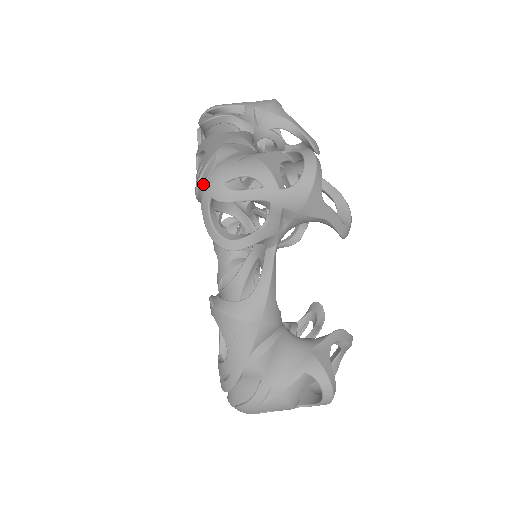
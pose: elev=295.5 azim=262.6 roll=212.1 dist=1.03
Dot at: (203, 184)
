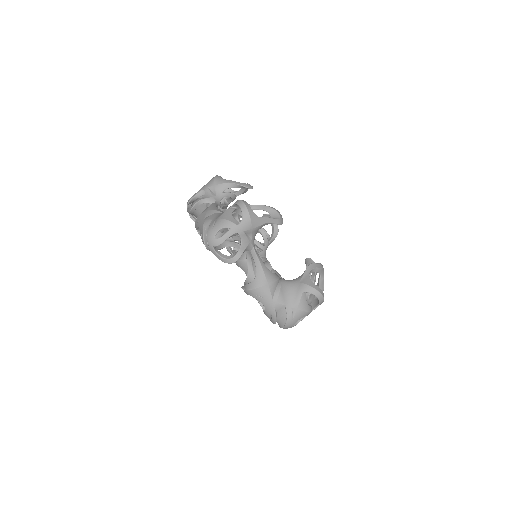
Dot at: (276, 321)
